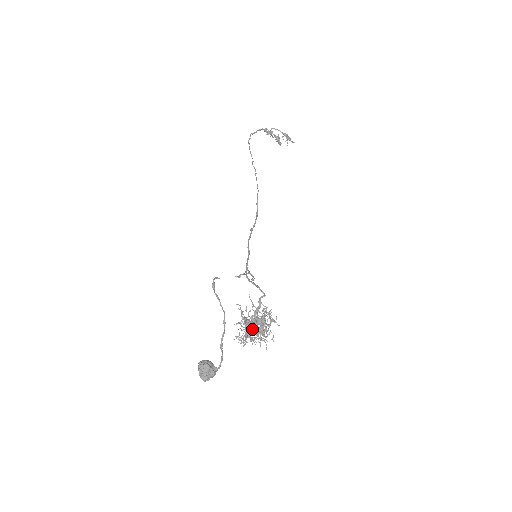
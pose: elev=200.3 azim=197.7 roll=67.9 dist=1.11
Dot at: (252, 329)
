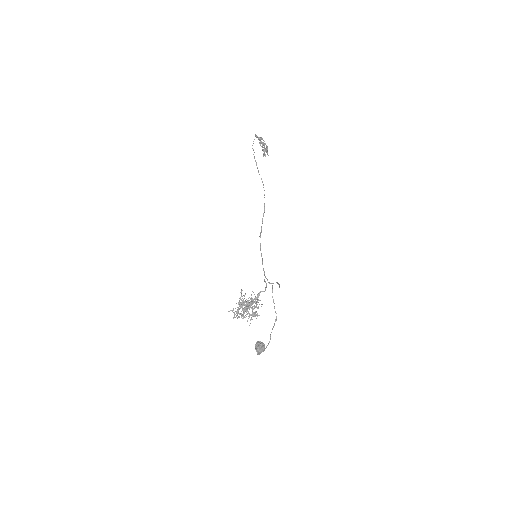
Dot at: (247, 310)
